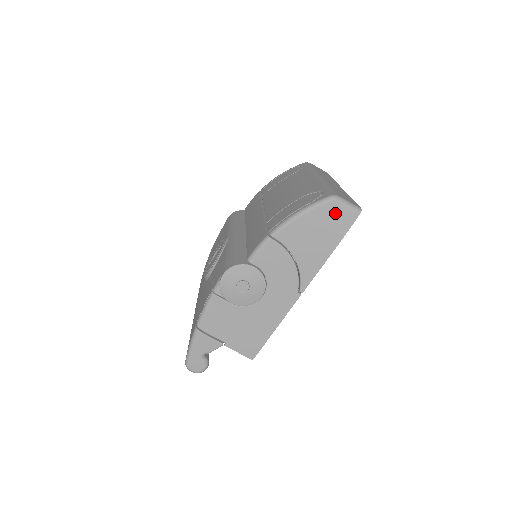
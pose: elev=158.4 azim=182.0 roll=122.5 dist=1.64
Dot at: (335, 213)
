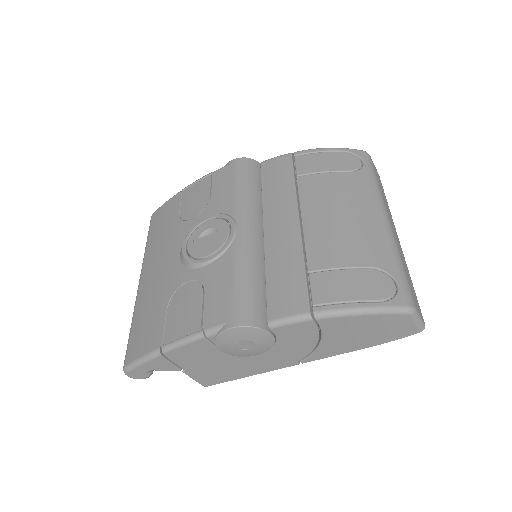
Dot at: (399, 324)
